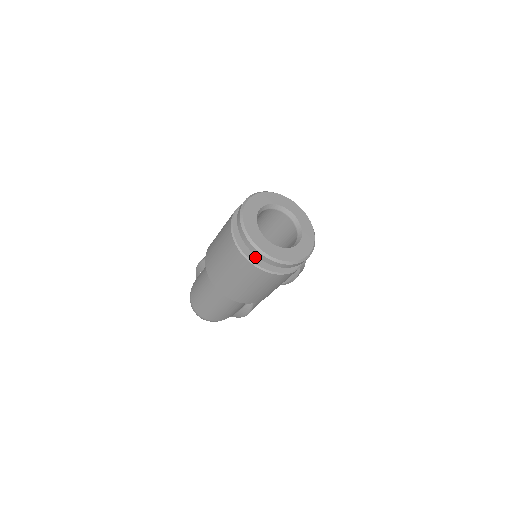
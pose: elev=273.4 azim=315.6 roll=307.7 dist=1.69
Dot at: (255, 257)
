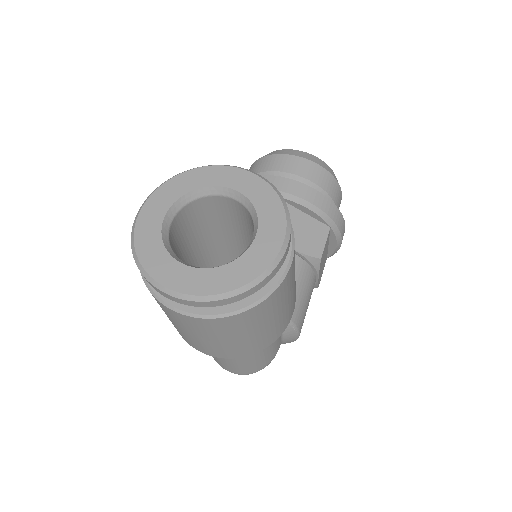
Dot at: occluded
